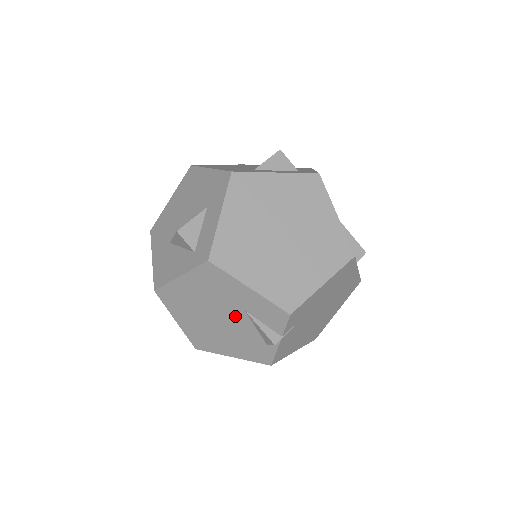
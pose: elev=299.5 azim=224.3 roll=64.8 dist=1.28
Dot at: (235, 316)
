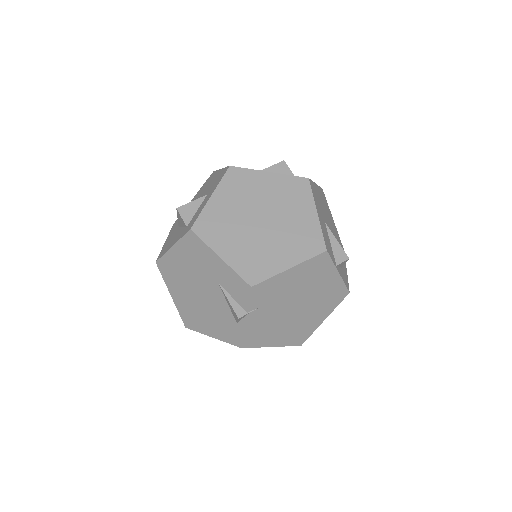
Dot at: (212, 289)
